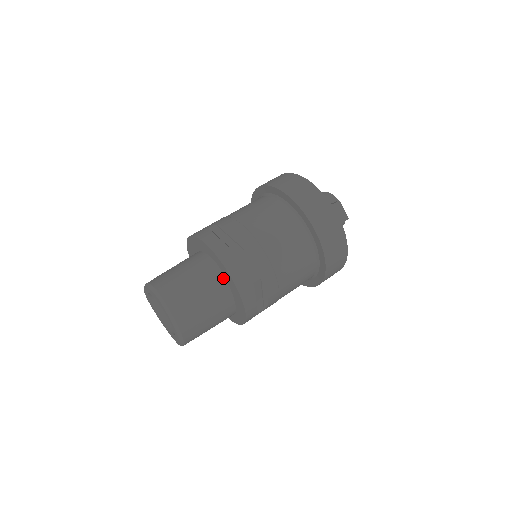
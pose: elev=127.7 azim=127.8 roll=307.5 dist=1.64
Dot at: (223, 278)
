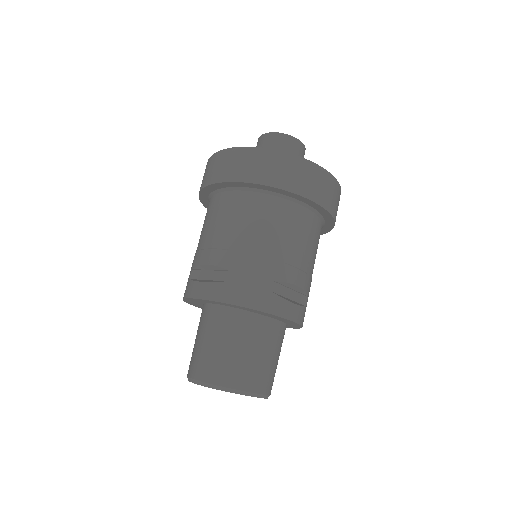
Dot at: (240, 312)
